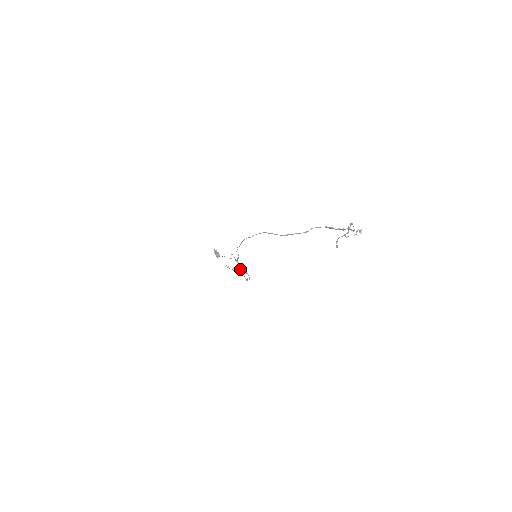
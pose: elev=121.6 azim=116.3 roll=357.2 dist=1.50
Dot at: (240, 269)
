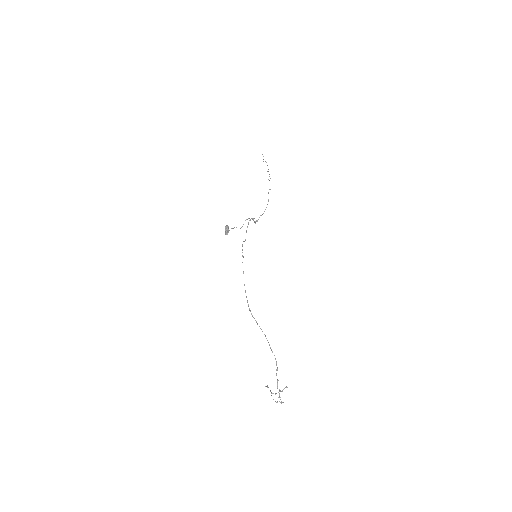
Dot at: (253, 219)
